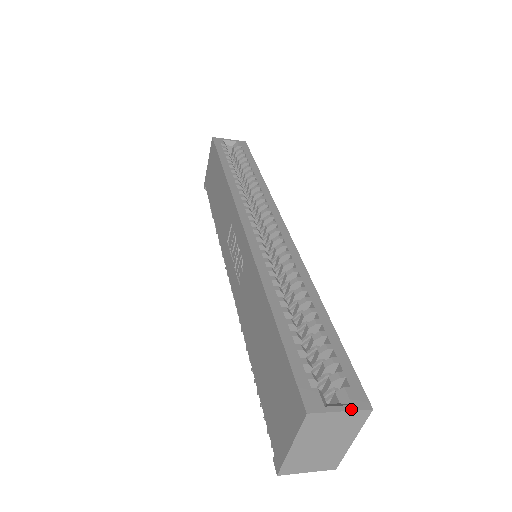
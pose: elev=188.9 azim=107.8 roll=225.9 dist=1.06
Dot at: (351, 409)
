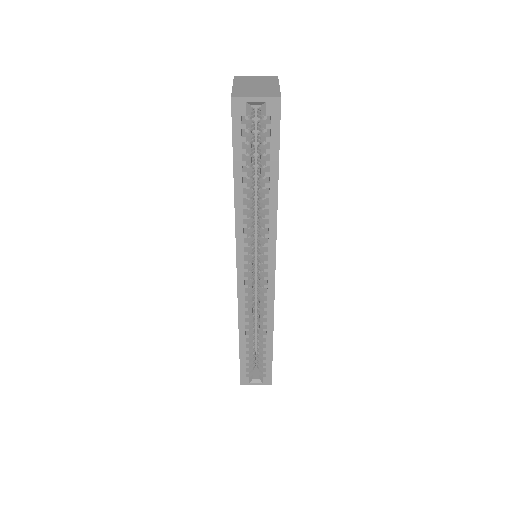
Dot at: occluded
